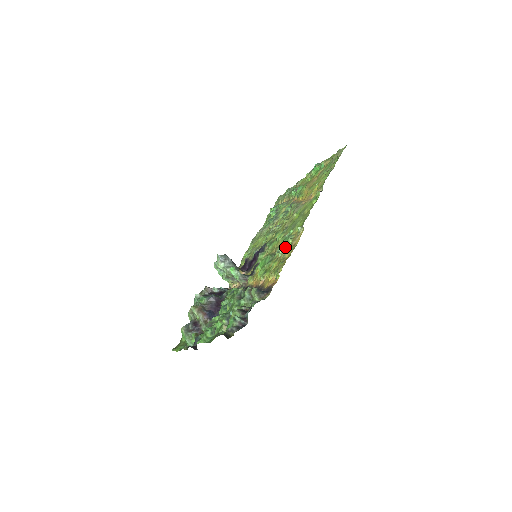
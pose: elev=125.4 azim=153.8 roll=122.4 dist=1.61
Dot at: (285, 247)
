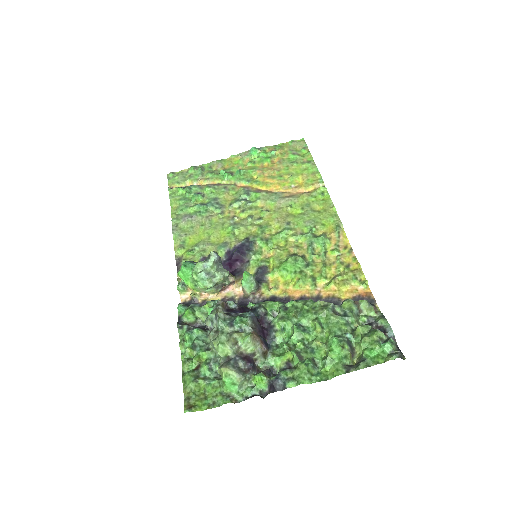
Dot at: (325, 248)
